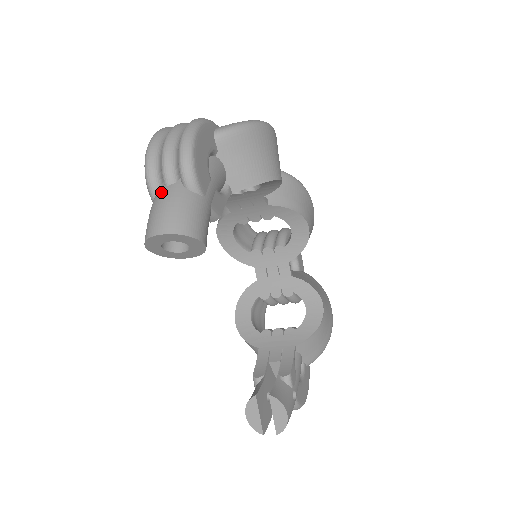
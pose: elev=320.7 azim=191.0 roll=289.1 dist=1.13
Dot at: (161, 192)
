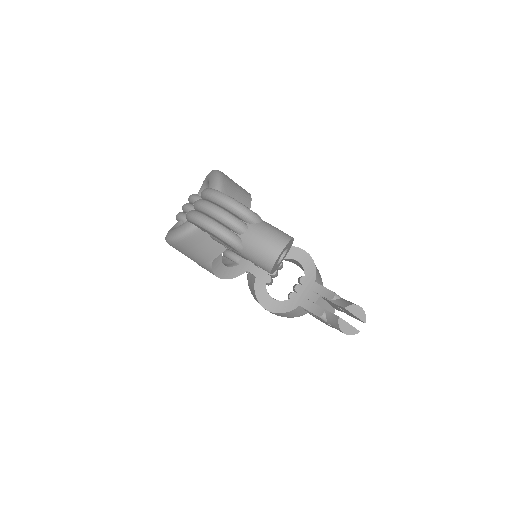
Dot at: (247, 238)
